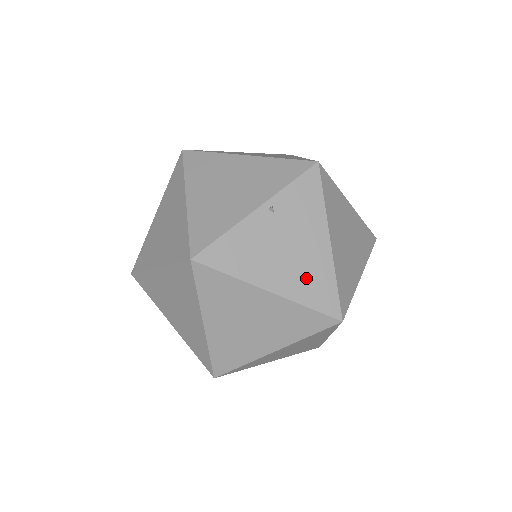
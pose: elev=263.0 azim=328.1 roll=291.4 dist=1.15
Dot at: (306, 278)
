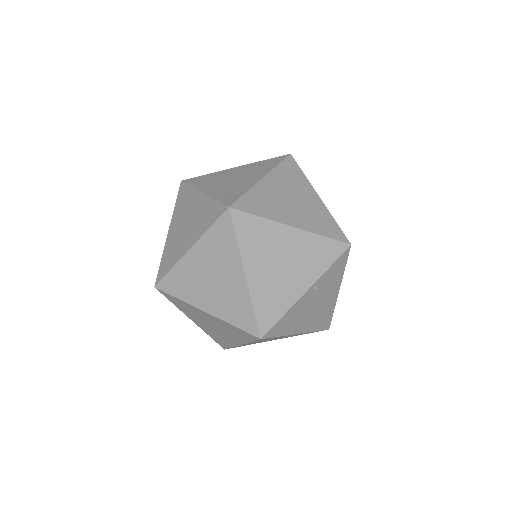
Dot at: (320, 317)
